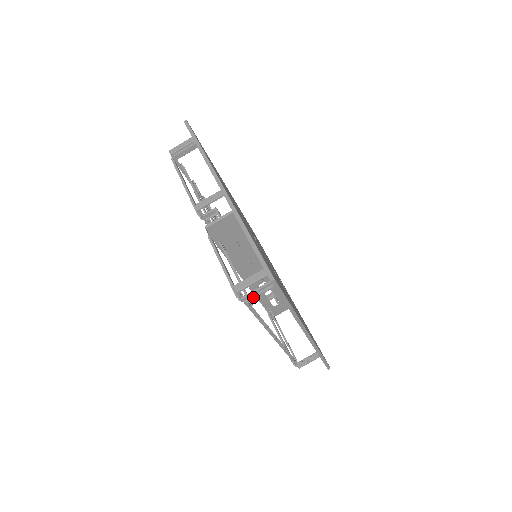
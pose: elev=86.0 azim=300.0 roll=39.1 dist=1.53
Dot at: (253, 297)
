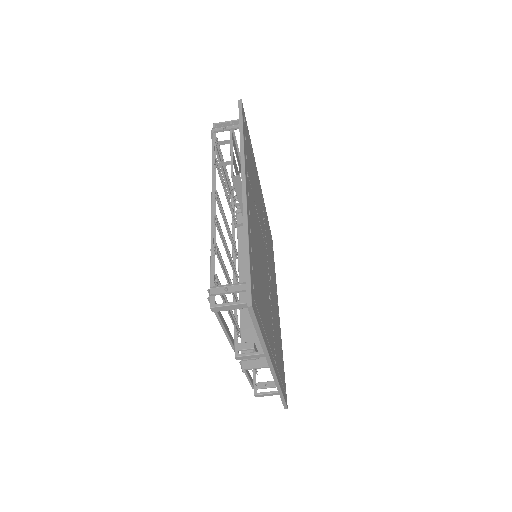
Dot at: (263, 383)
